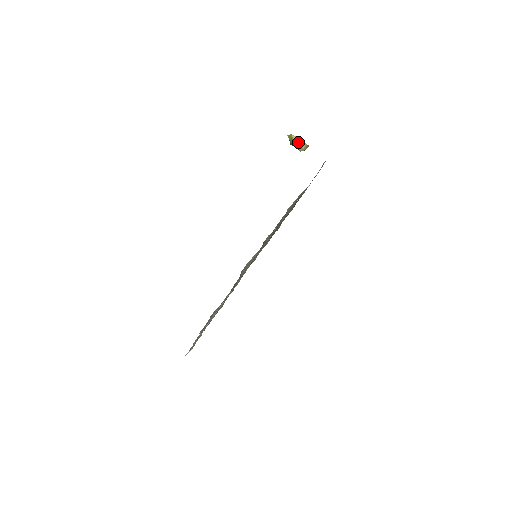
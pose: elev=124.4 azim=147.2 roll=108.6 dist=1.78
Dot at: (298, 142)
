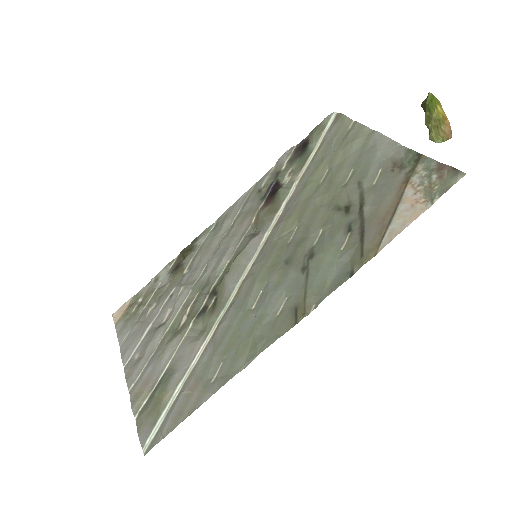
Dot at: (439, 122)
